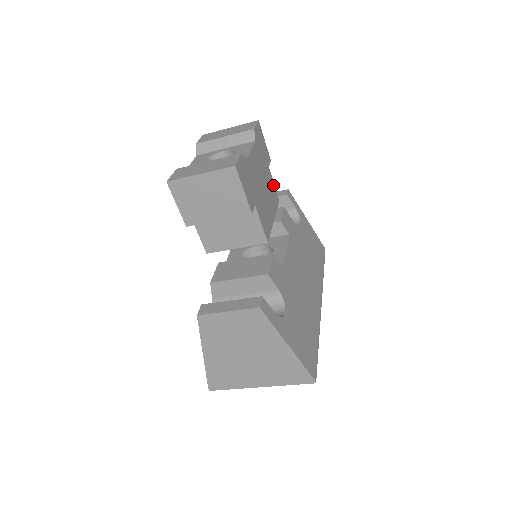
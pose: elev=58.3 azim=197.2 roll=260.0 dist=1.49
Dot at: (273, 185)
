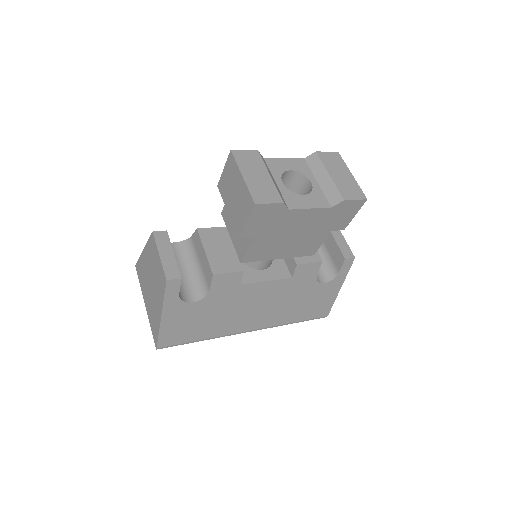
Dot at: (319, 243)
